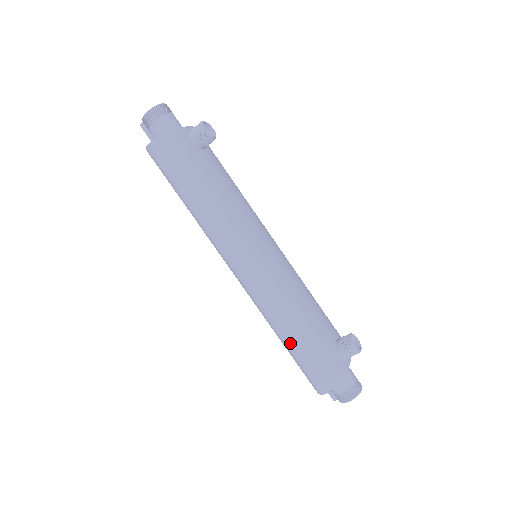
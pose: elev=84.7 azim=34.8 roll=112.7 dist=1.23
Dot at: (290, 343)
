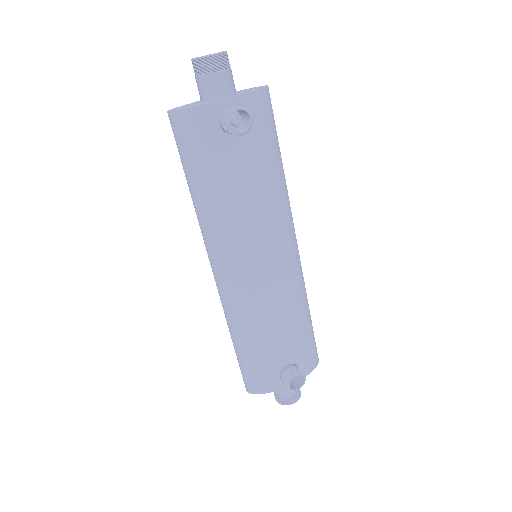
Dot at: (233, 344)
